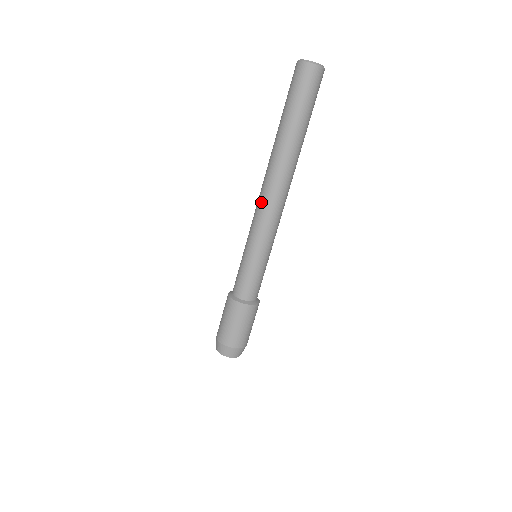
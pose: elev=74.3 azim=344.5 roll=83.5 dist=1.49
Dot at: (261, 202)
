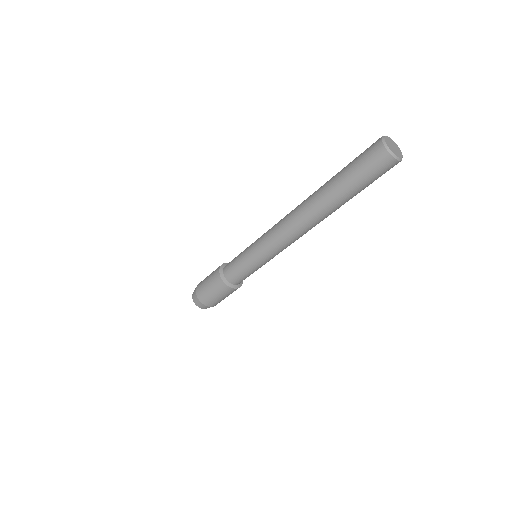
Dot at: (283, 232)
